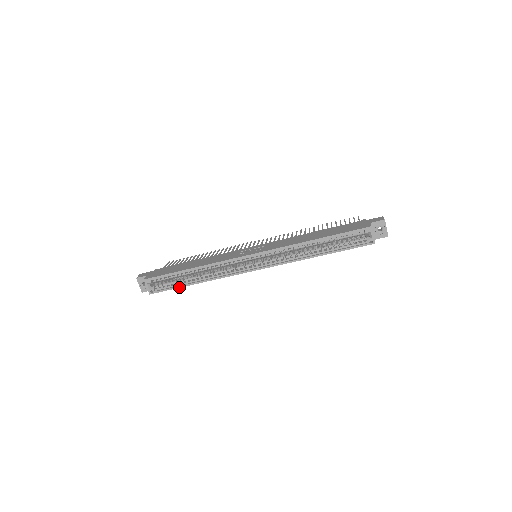
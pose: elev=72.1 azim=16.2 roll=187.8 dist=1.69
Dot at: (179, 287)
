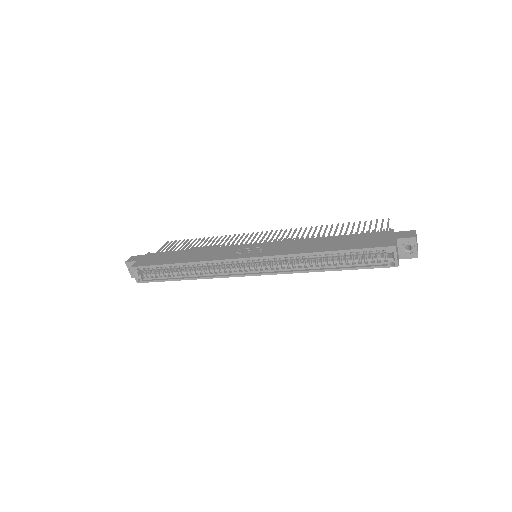
Dot at: (167, 280)
